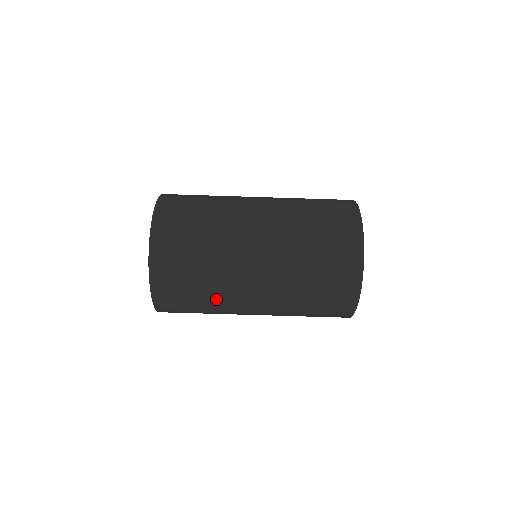
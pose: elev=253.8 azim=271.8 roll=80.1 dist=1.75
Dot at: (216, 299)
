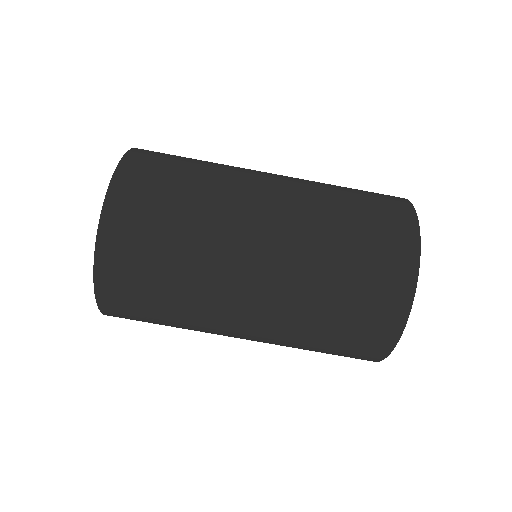
Dot at: (201, 235)
